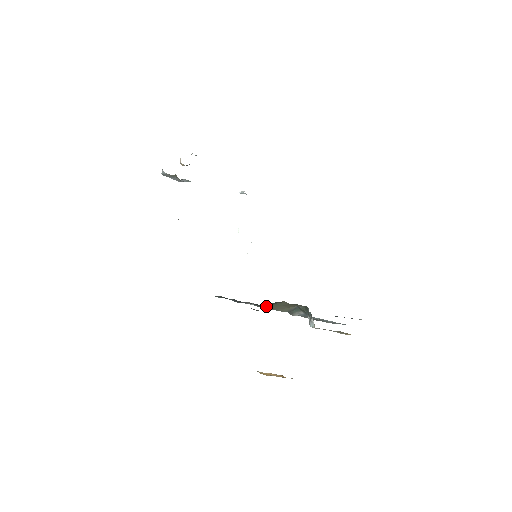
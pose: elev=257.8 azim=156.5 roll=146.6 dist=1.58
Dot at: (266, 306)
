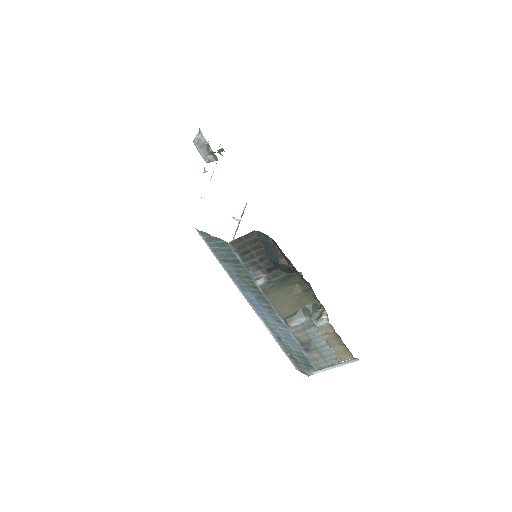
Dot at: (275, 288)
